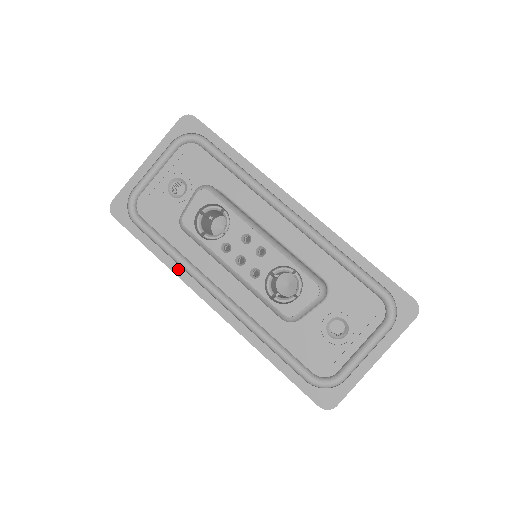
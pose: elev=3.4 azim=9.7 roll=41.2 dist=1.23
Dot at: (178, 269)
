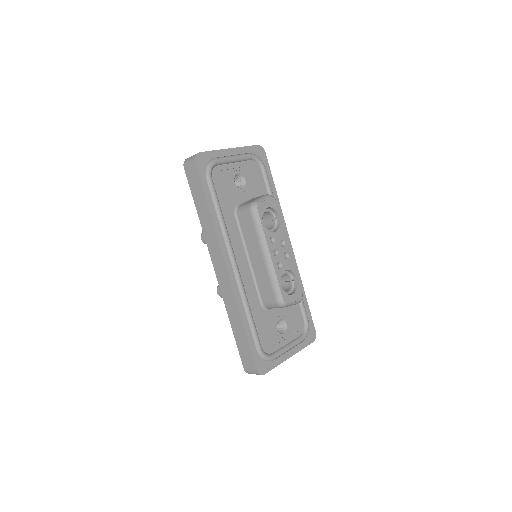
Dot at: (219, 230)
